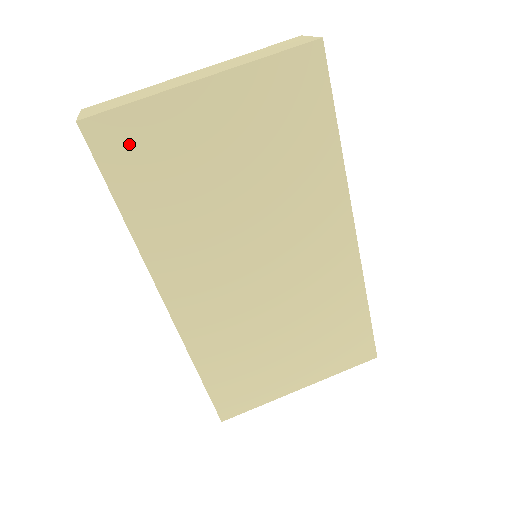
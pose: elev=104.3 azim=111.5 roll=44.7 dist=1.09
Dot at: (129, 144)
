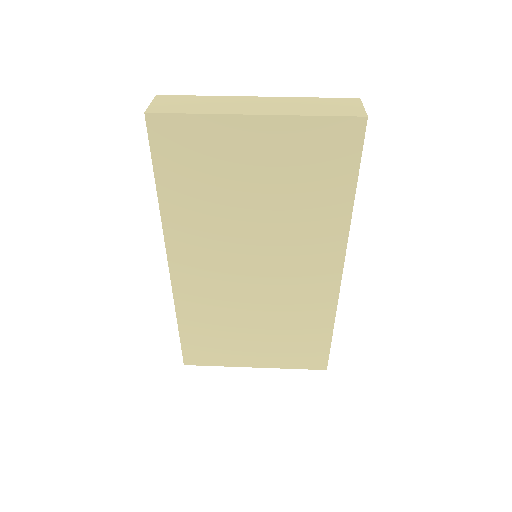
Dot at: (180, 143)
